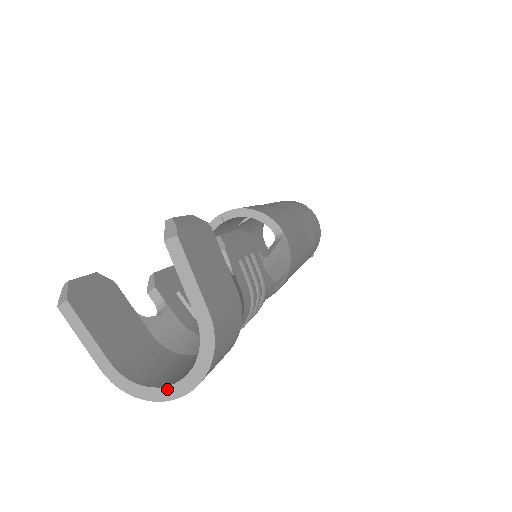
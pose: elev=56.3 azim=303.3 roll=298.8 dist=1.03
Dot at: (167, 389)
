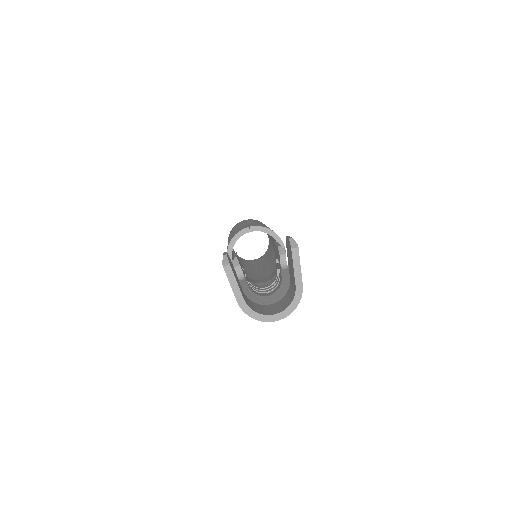
Dot at: (270, 316)
